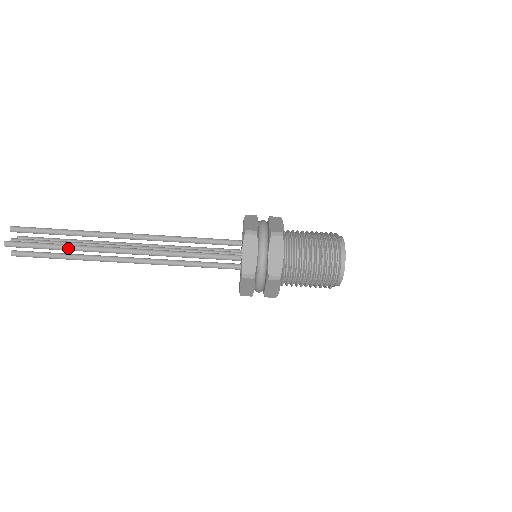
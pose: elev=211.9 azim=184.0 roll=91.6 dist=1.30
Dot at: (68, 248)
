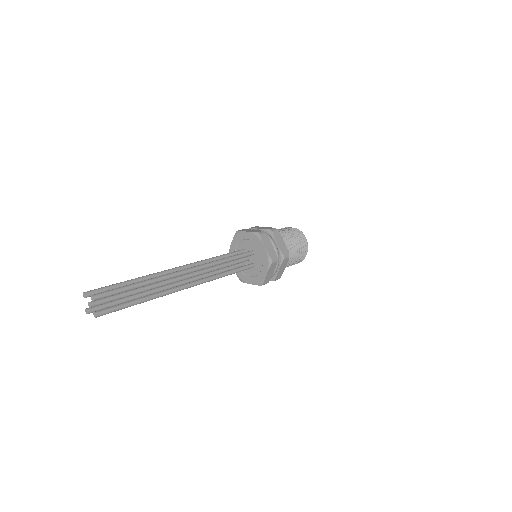
Dot at: (149, 300)
